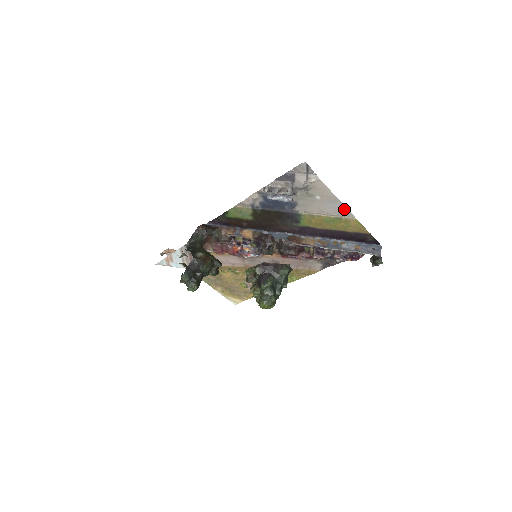
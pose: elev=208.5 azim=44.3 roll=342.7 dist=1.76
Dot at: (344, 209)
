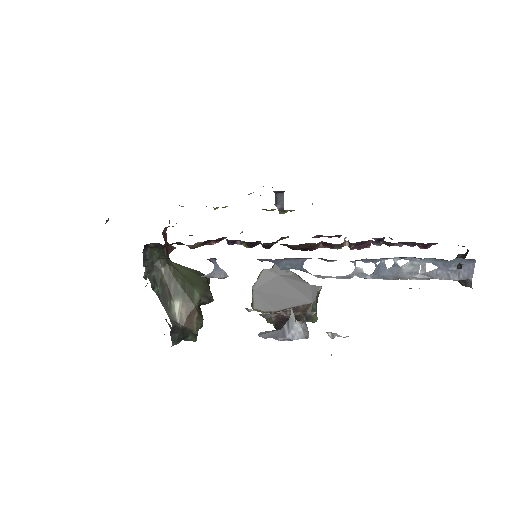
Dot at: occluded
